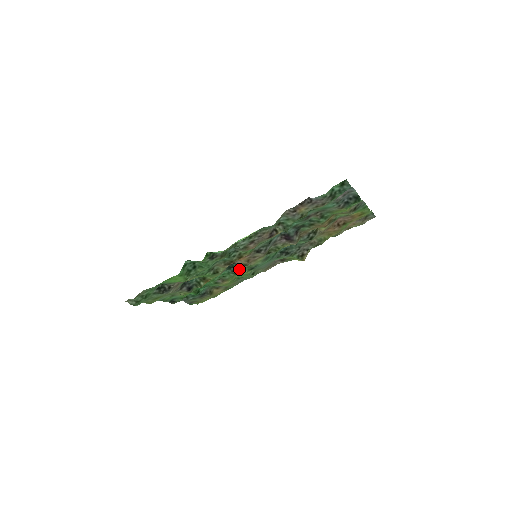
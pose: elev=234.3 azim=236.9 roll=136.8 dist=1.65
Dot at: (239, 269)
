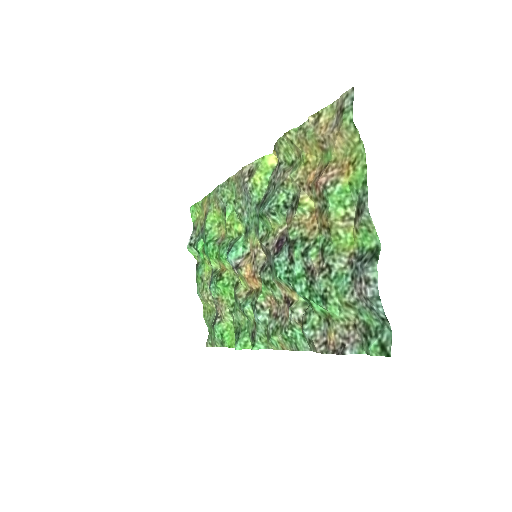
Dot at: (235, 242)
